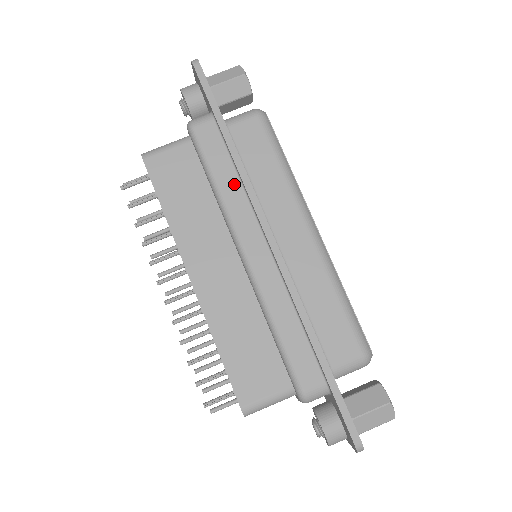
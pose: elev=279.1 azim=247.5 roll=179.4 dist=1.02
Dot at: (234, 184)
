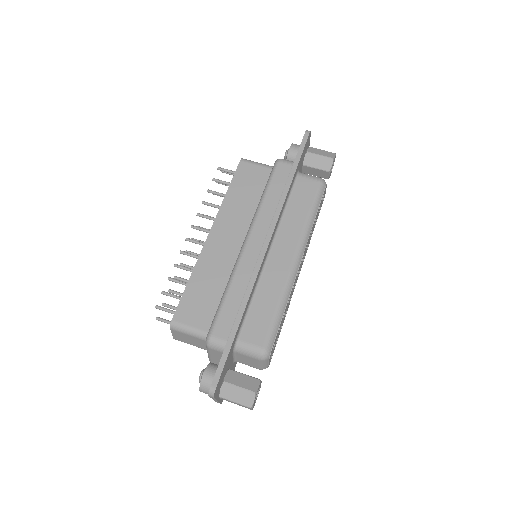
Dot at: (274, 203)
